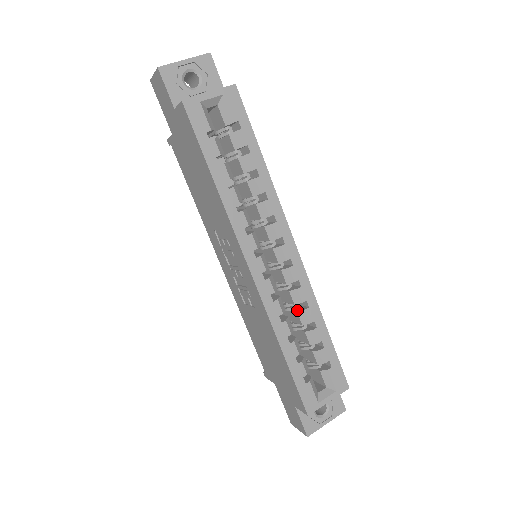
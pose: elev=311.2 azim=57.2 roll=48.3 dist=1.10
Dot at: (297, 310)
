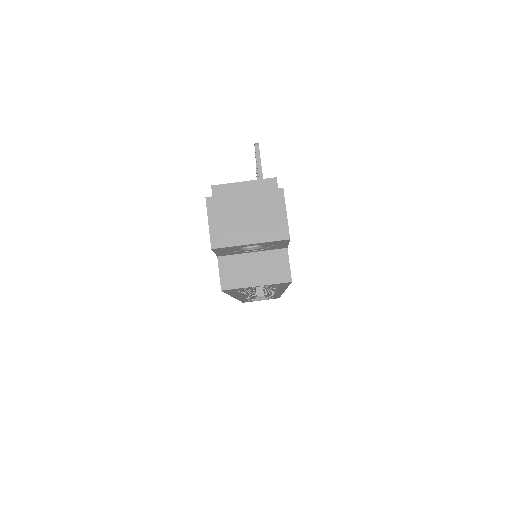
Dot at: occluded
